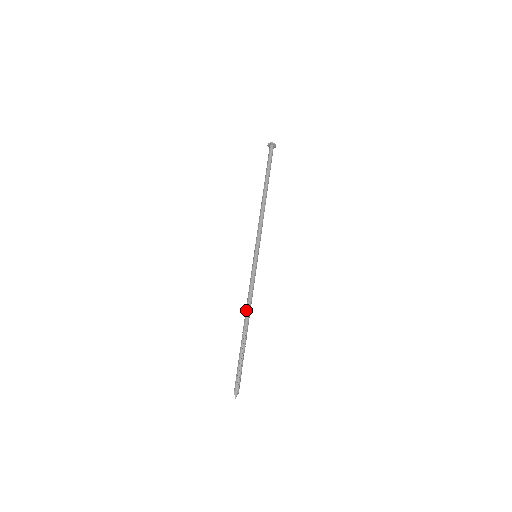
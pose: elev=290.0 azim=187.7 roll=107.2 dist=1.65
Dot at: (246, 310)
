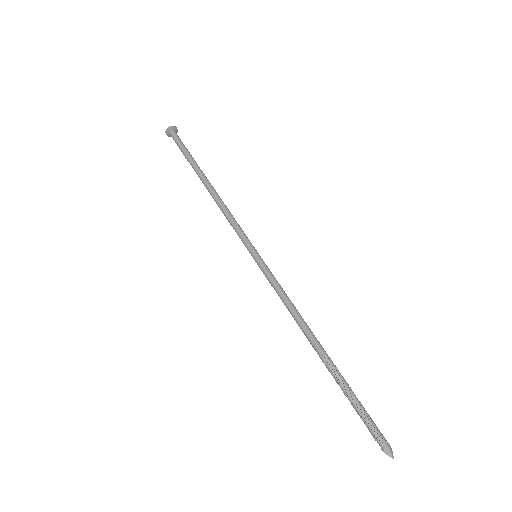
Dot at: (301, 329)
